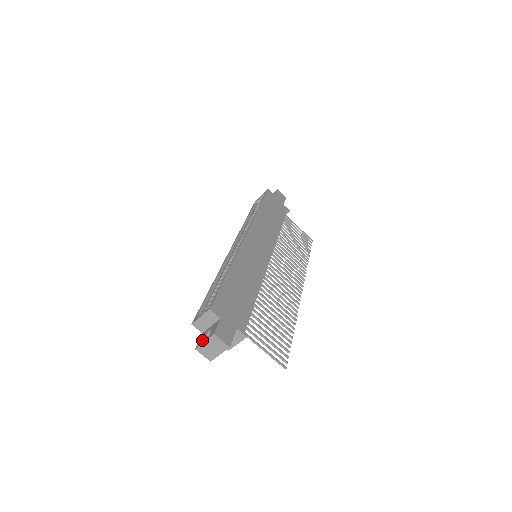
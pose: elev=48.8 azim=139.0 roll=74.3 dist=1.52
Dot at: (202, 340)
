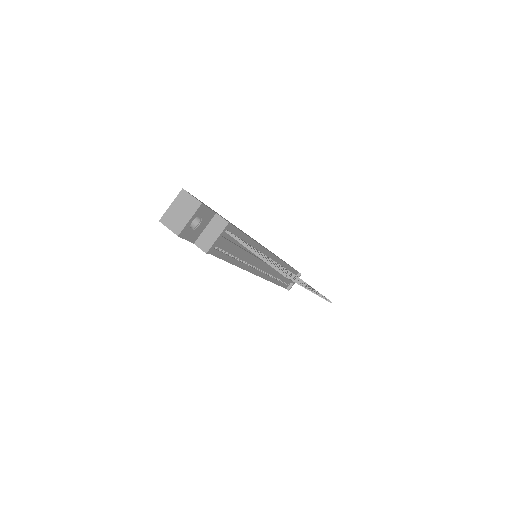
Dot at: (169, 213)
